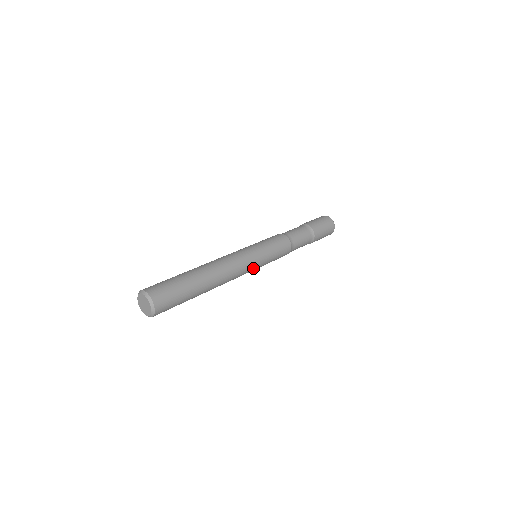
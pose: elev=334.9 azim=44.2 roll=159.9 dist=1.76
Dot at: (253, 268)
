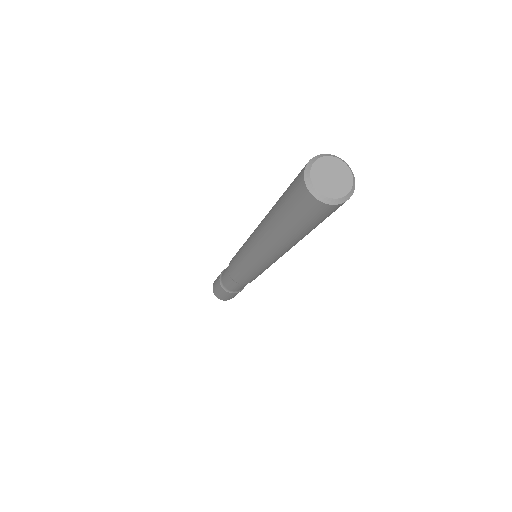
Dot at: occluded
